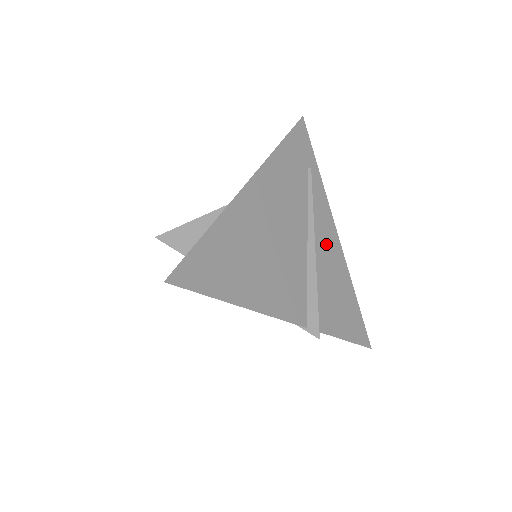
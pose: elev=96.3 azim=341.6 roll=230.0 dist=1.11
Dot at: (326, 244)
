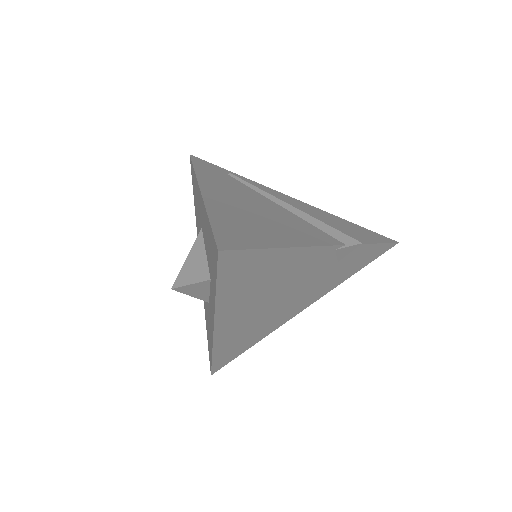
Dot at: (292, 204)
